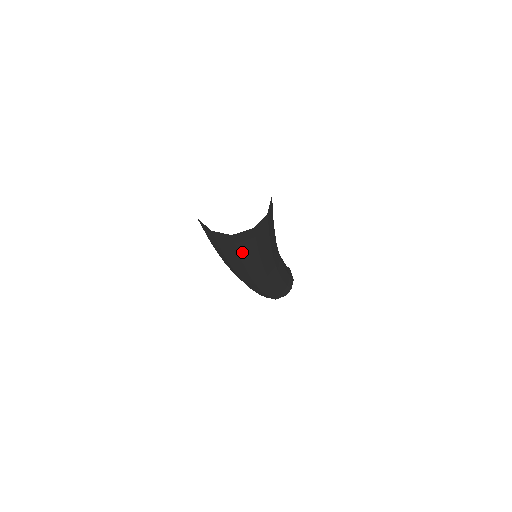
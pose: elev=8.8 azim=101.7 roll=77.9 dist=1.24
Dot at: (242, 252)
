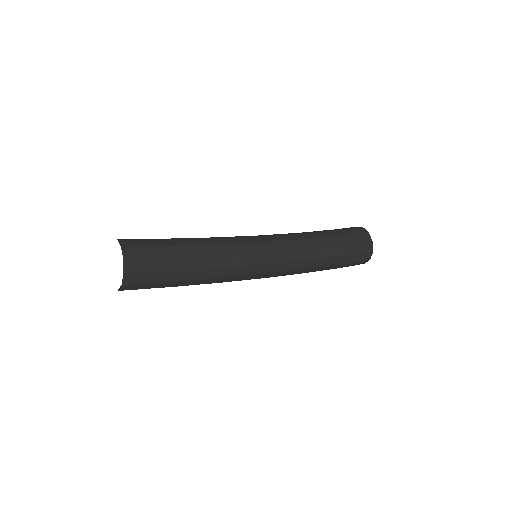
Dot at: (162, 286)
